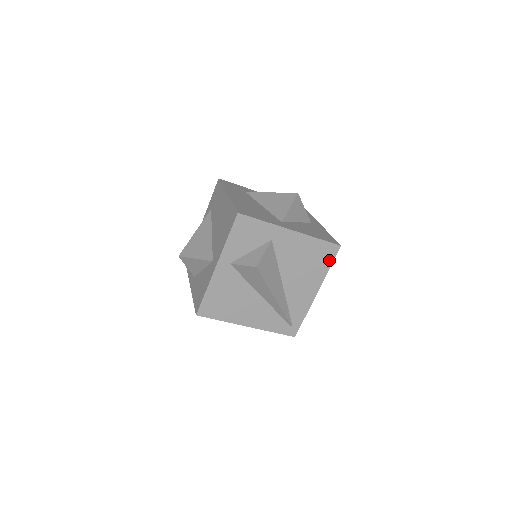
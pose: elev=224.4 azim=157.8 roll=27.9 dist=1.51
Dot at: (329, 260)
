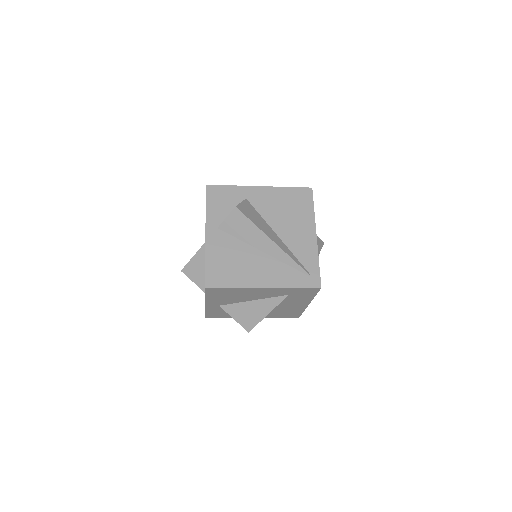
Dot at: (309, 202)
